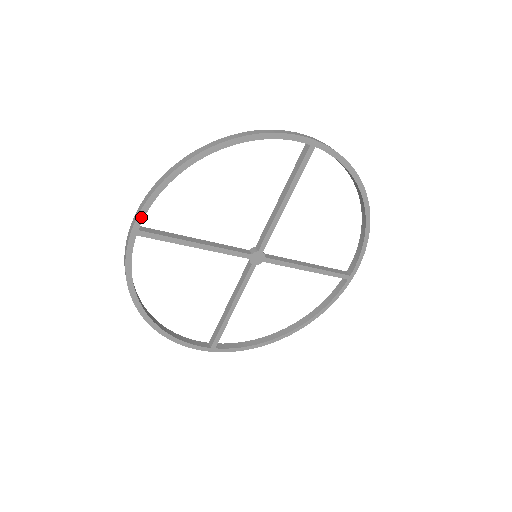
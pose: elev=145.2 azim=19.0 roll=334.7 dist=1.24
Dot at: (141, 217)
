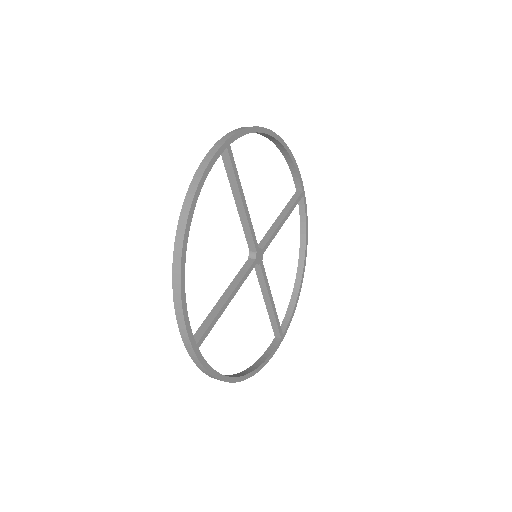
Dot at: (191, 335)
